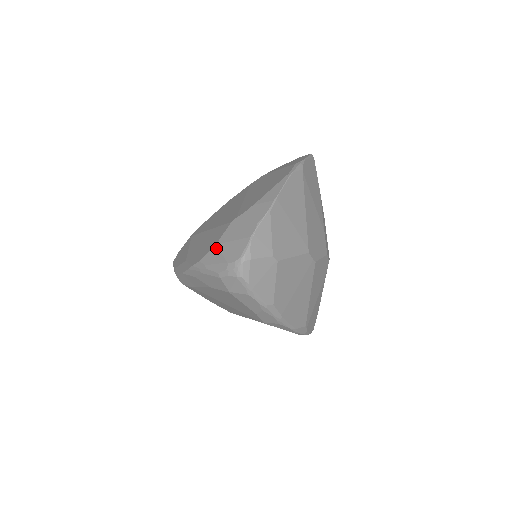
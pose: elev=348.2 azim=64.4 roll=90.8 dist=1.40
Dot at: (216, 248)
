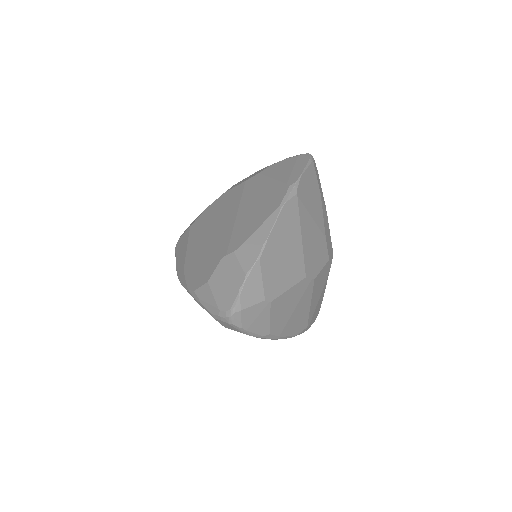
Dot at: (208, 286)
